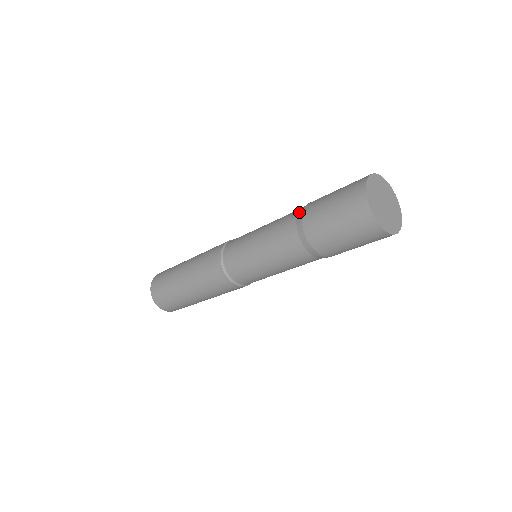
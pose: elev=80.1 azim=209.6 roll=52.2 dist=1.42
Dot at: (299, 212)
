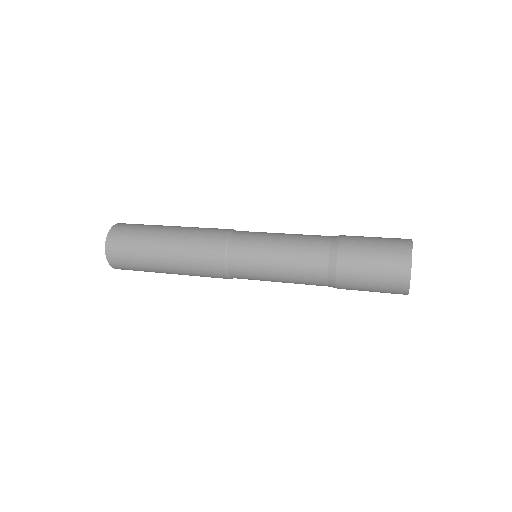
Dot at: occluded
